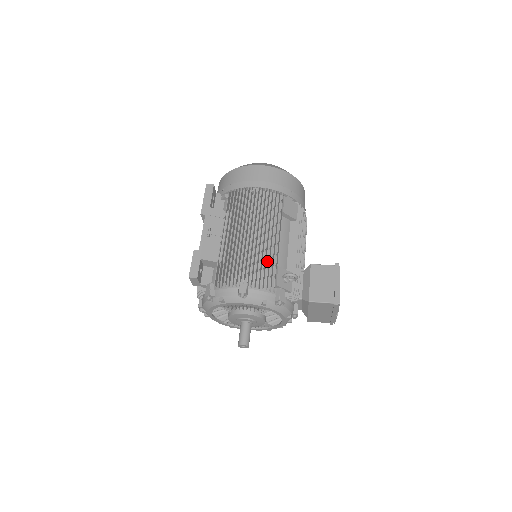
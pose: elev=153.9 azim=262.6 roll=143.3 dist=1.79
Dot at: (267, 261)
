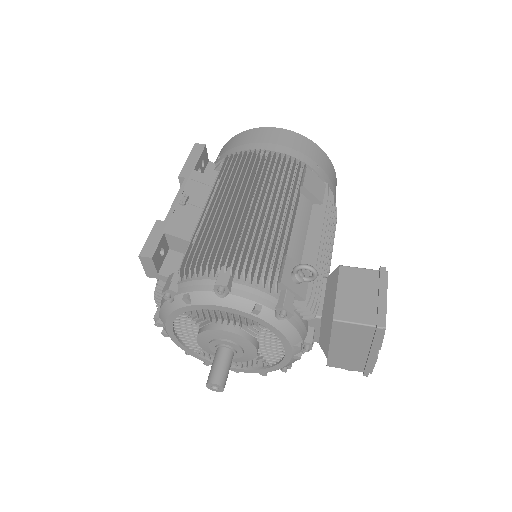
Dot at: occluded
